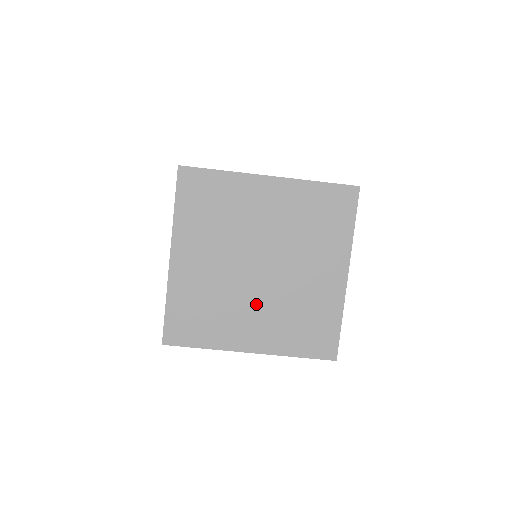
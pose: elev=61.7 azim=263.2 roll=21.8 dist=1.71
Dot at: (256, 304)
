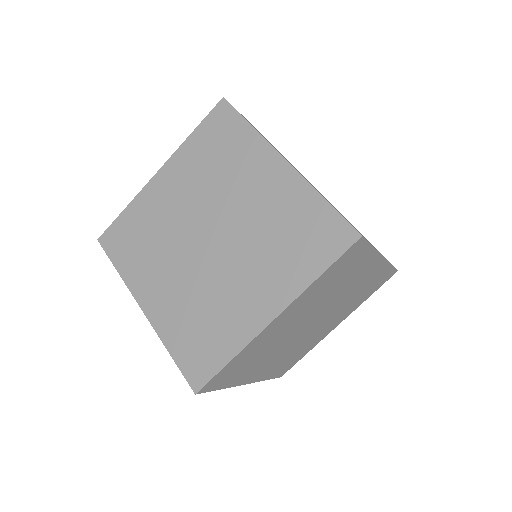
Dot at: (283, 350)
